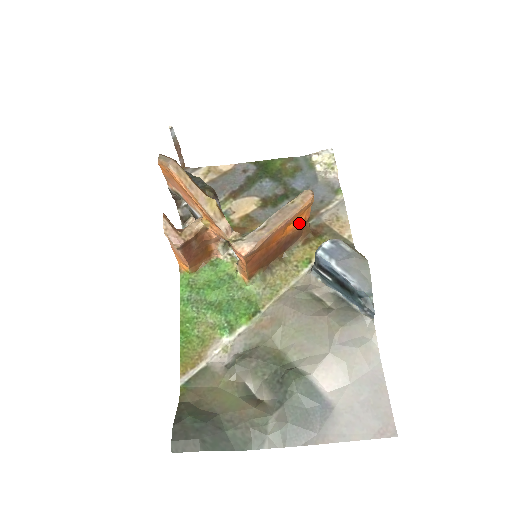
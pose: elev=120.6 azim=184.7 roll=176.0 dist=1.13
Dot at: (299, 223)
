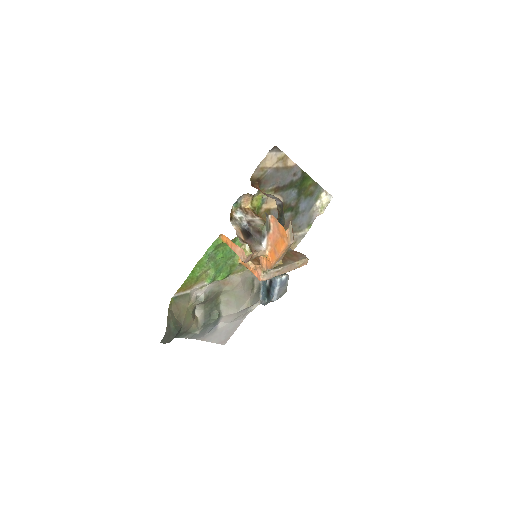
Dot at: occluded
